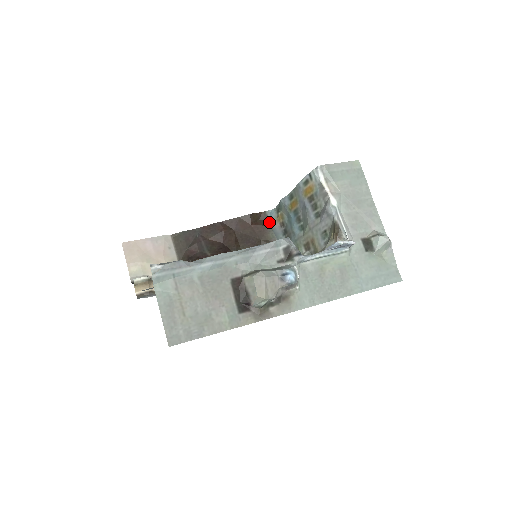
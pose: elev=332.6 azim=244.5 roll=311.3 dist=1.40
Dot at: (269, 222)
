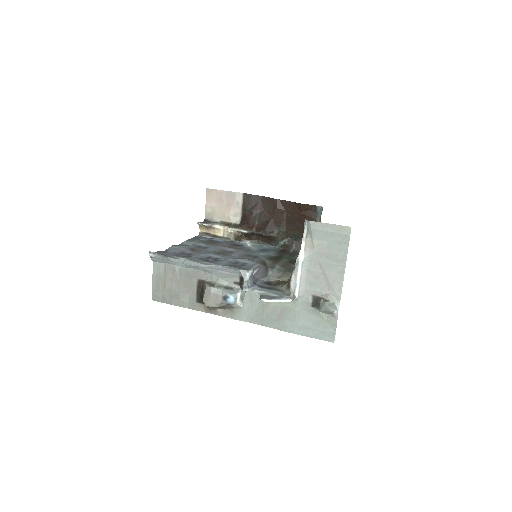
Dot at: (316, 216)
